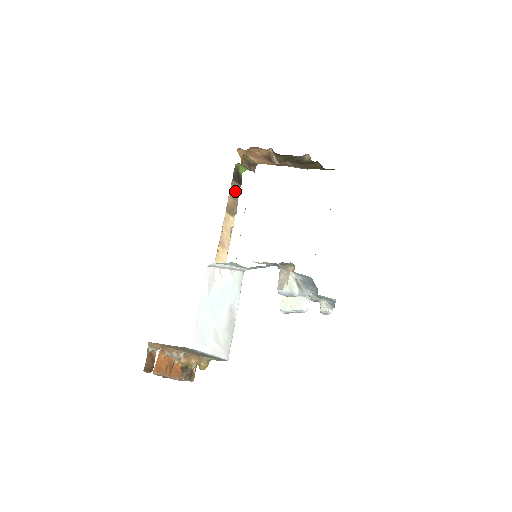
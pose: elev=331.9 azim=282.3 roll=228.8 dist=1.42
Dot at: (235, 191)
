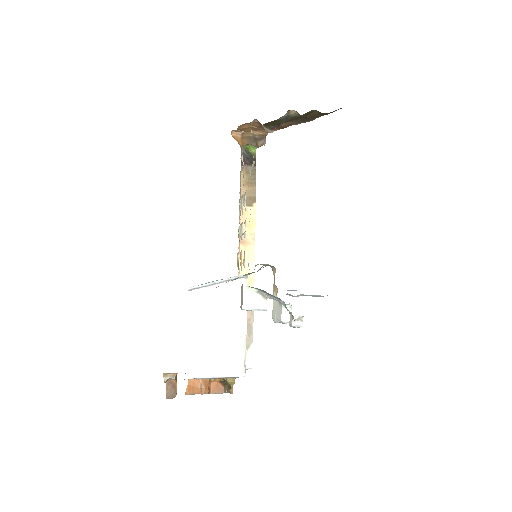
Dot at: (249, 176)
